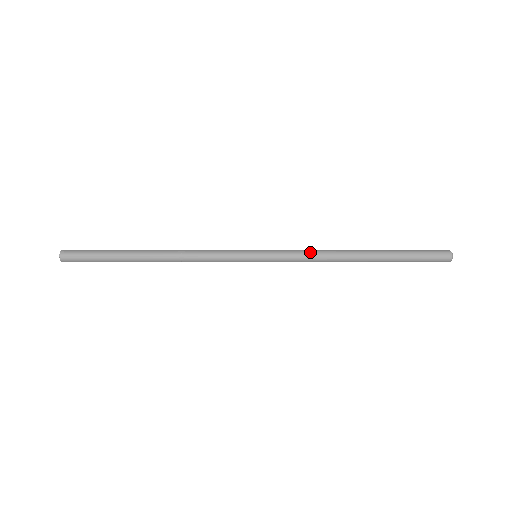
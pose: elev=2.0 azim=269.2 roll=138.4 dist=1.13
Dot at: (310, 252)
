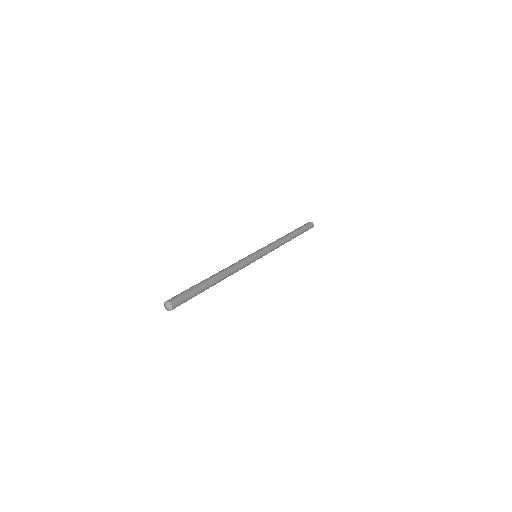
Dot at: (277, 247)
